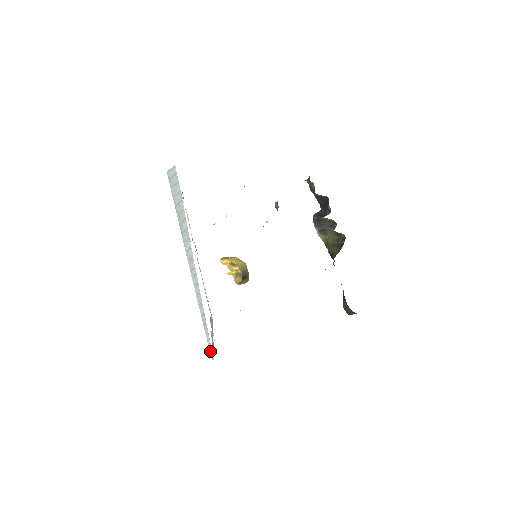
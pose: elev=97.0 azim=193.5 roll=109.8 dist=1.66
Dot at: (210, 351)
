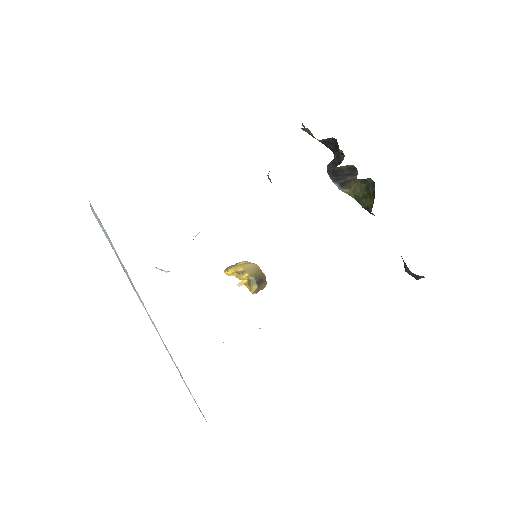
Dot at: occluded
